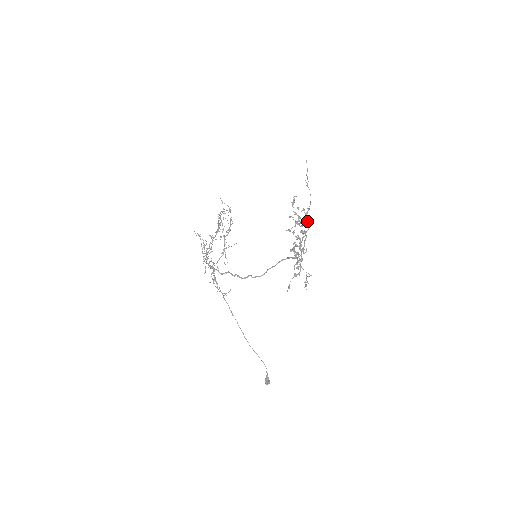
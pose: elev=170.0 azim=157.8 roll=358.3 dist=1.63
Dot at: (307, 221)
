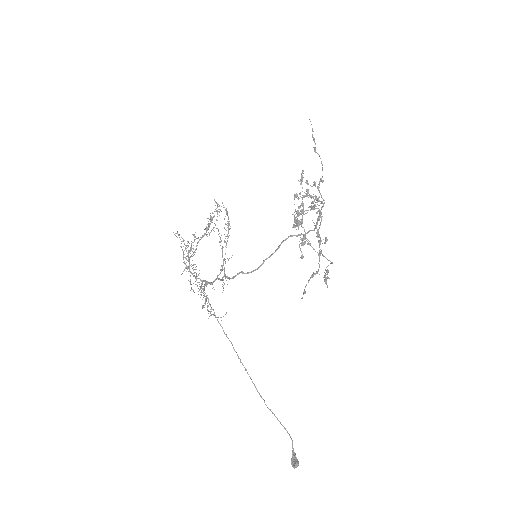
Dot at: (321, 197)
